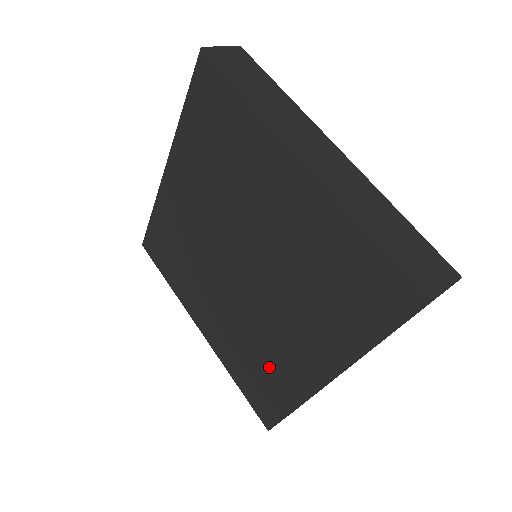
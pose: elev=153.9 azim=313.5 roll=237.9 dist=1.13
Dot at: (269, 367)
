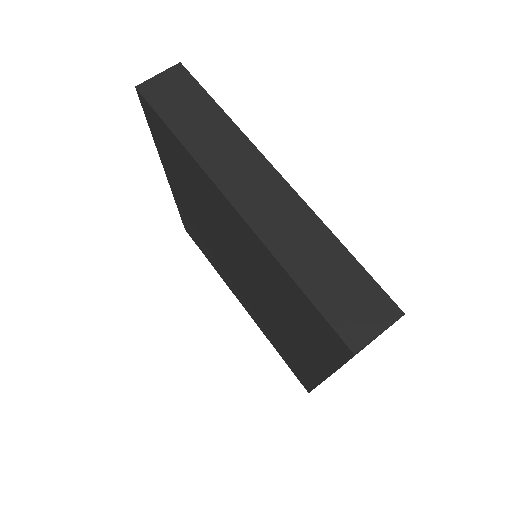
Dot at: (288, 351)
